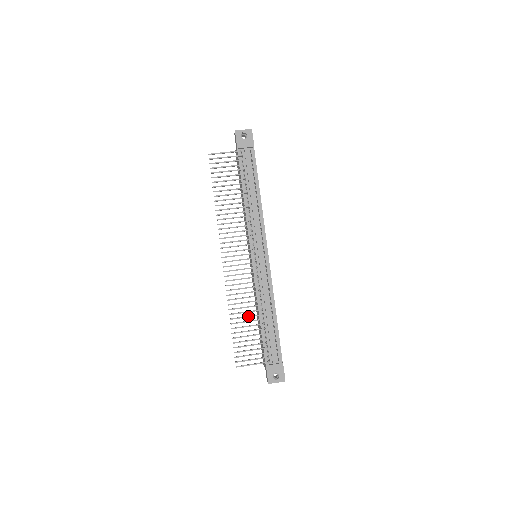
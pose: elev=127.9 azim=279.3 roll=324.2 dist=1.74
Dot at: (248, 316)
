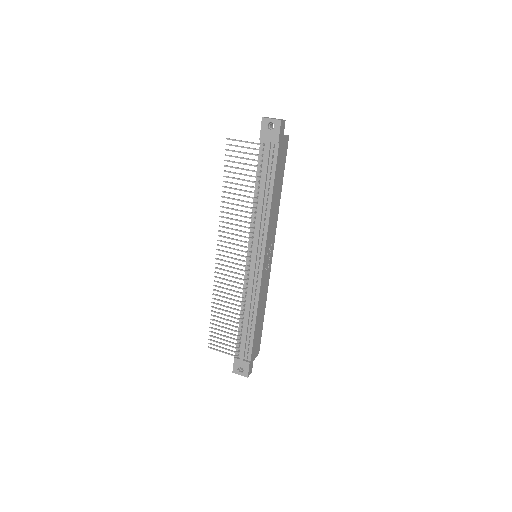
Dot at: (228, 311)
